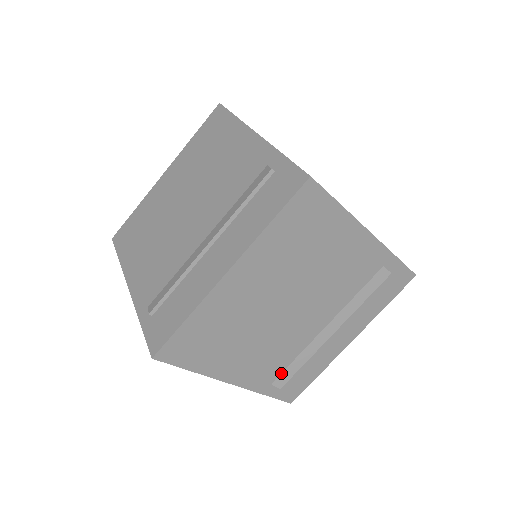
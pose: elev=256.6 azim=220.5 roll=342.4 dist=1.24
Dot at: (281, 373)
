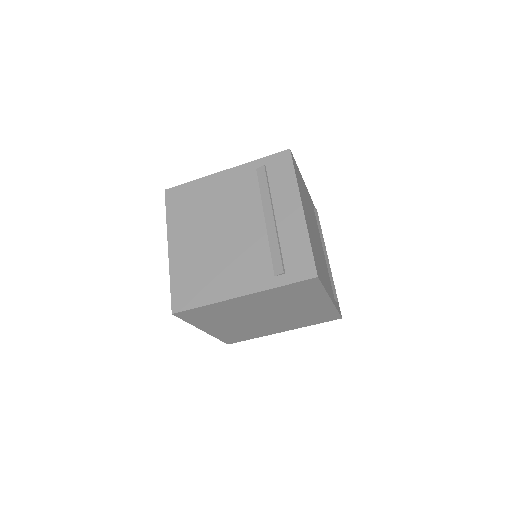
Dot at: (332, 290)
